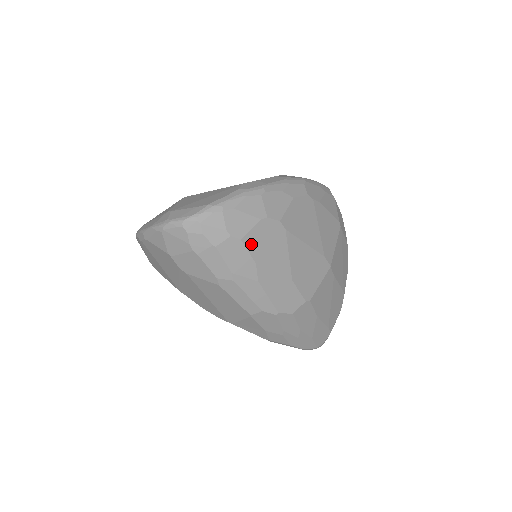
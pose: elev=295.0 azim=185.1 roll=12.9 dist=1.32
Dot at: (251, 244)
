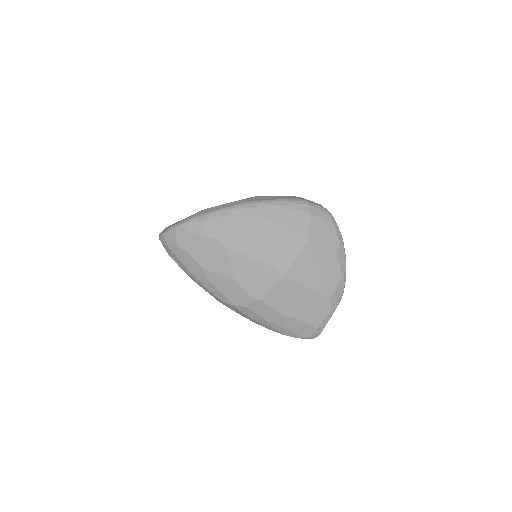
Dot at: (196, 255)
